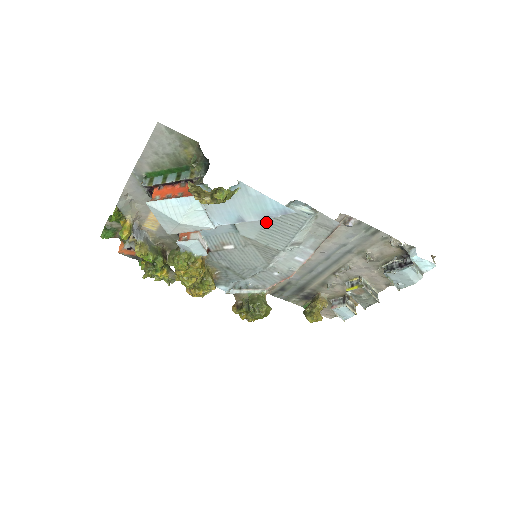
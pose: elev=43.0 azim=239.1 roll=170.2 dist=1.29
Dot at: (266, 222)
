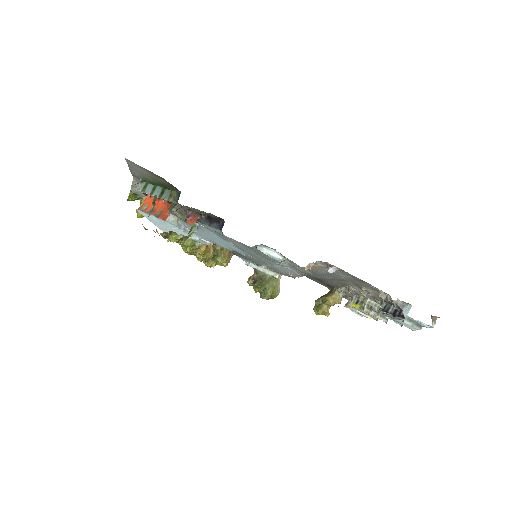
Dot at: (245, 247)
